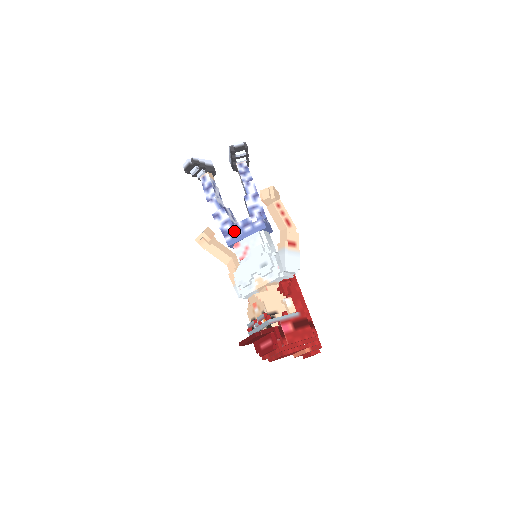
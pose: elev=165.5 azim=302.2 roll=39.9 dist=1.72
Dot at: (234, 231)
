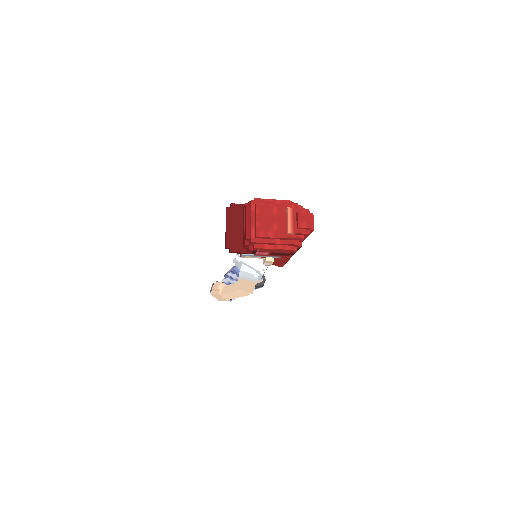
Dot at: occluded
